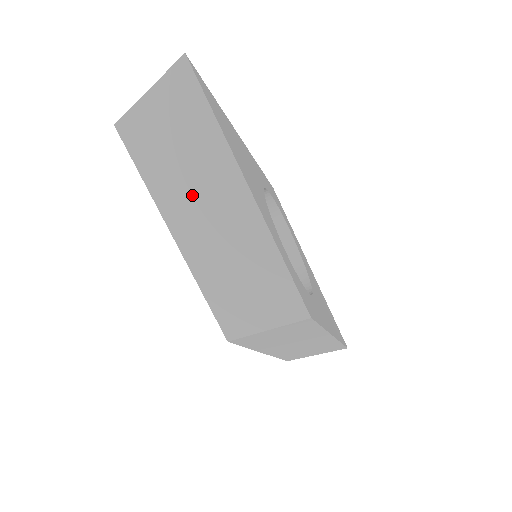
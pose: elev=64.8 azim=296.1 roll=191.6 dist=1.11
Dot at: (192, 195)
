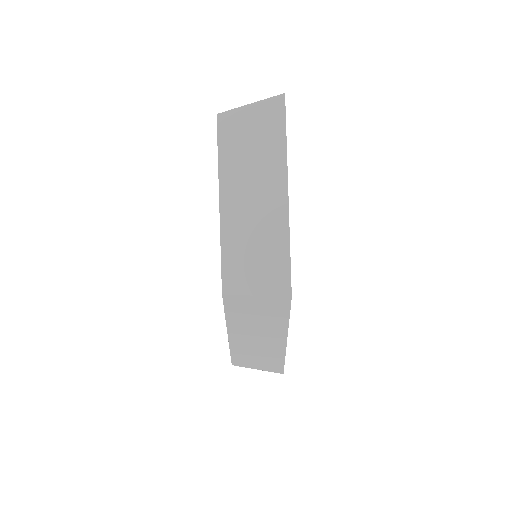
Dot at: (247, 179)
